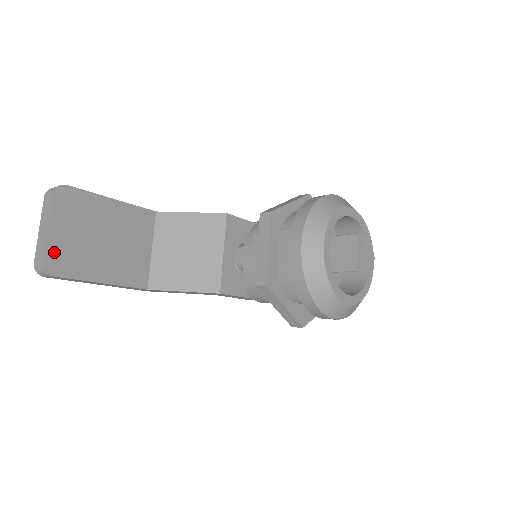
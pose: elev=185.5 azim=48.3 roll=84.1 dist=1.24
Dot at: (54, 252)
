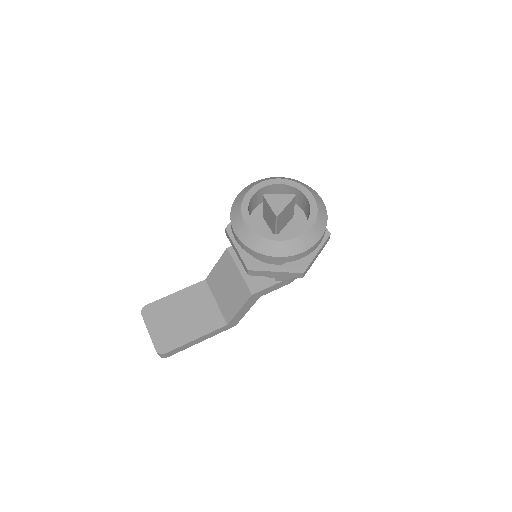
Dot at: (158, 341)
